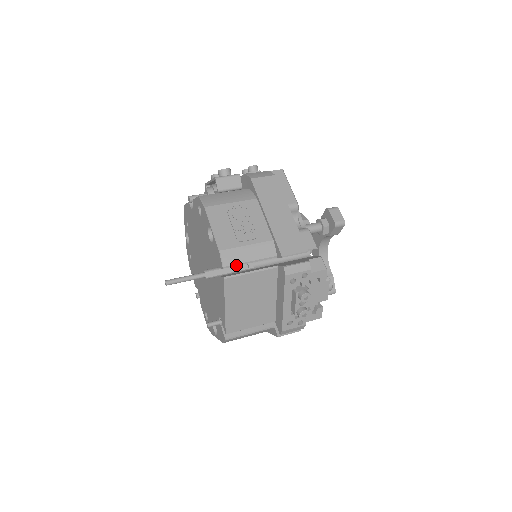
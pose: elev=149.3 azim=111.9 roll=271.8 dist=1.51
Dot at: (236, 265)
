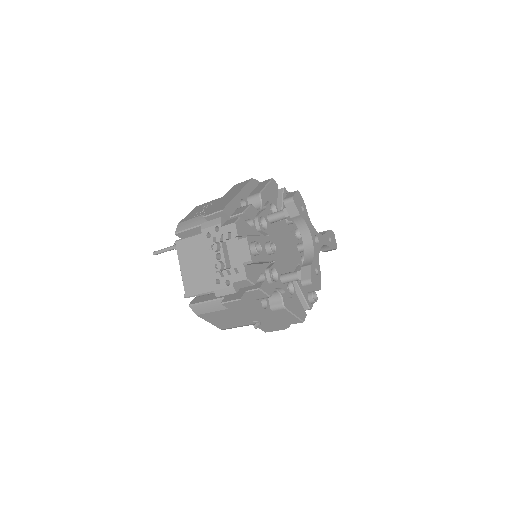
Dot at: (183, 231)
